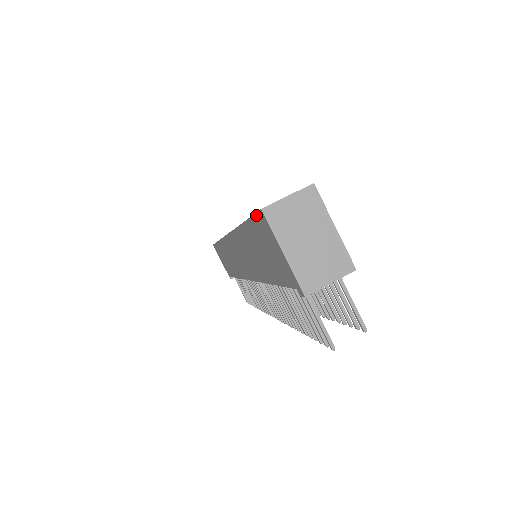
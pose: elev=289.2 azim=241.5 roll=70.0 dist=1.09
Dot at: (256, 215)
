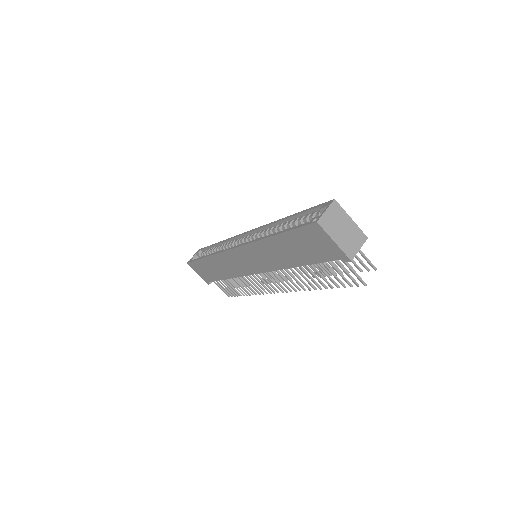
Dot at: (306, 226)
